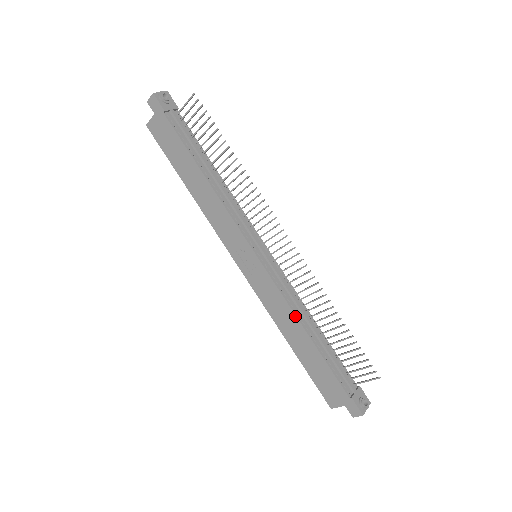
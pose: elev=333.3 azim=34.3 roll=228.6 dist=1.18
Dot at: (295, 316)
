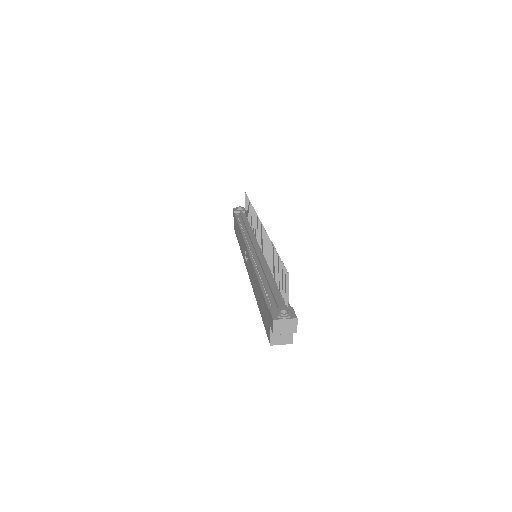
Dot at: (254, 270)
